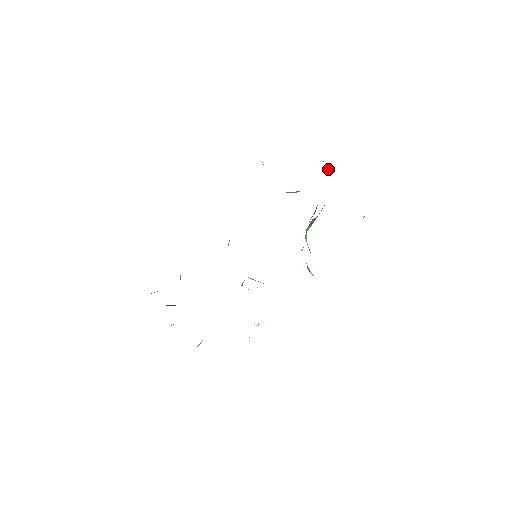
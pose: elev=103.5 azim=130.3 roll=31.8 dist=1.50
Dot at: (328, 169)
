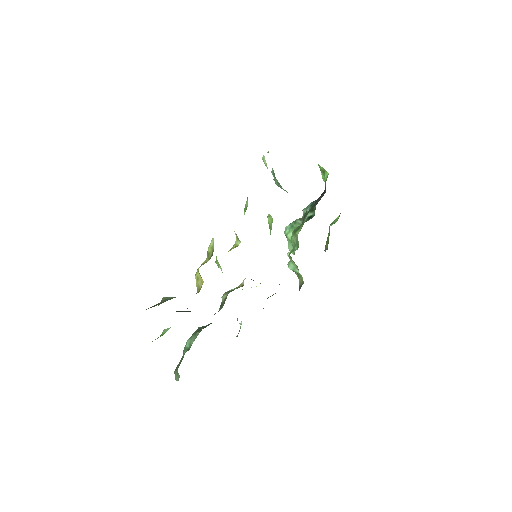
Dot at: (326, 174)
